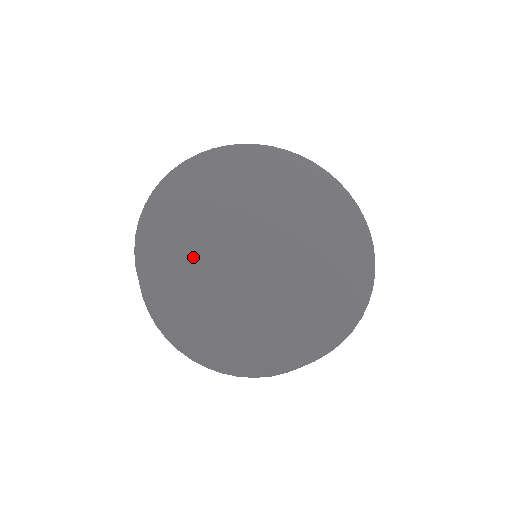
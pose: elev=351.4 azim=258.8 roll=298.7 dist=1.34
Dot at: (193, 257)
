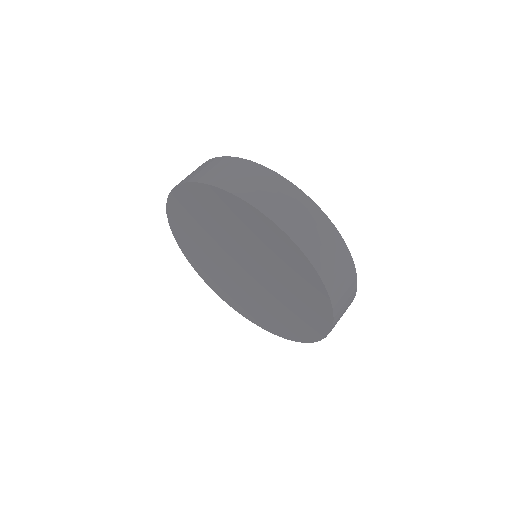
Dot at: (200, 242)
